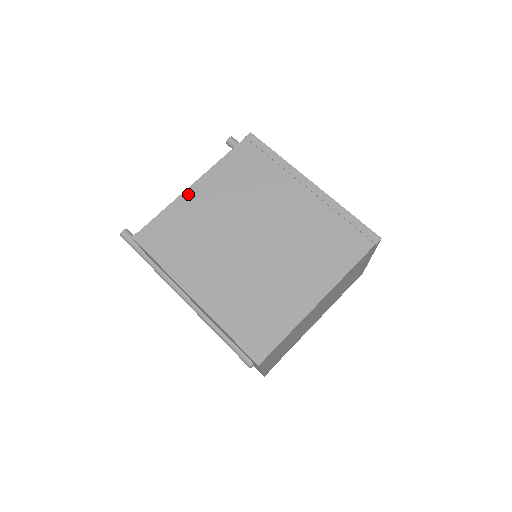
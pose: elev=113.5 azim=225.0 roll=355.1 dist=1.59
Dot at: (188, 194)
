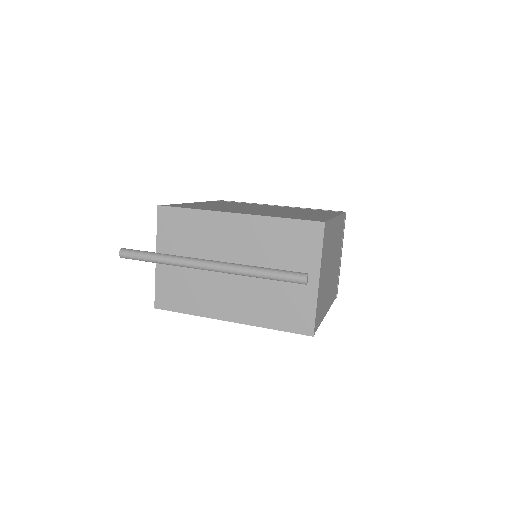
Dot at: (192, 203)
